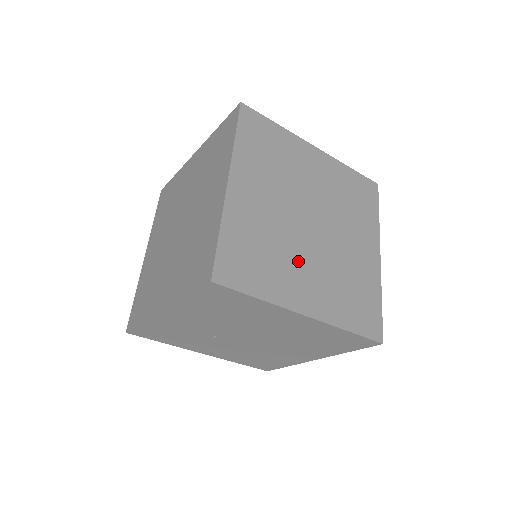
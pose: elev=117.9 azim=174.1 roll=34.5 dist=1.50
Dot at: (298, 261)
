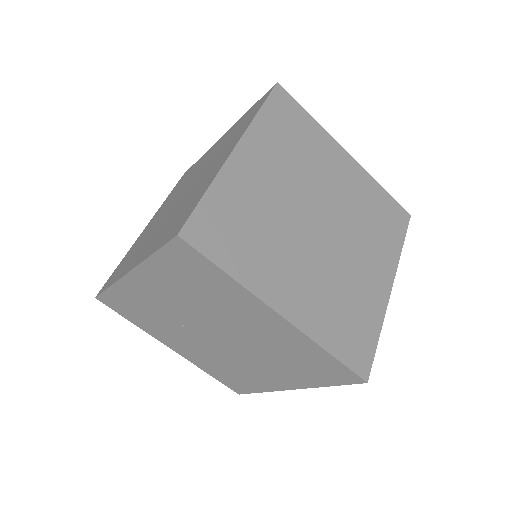
Dot at: (290, 255)
